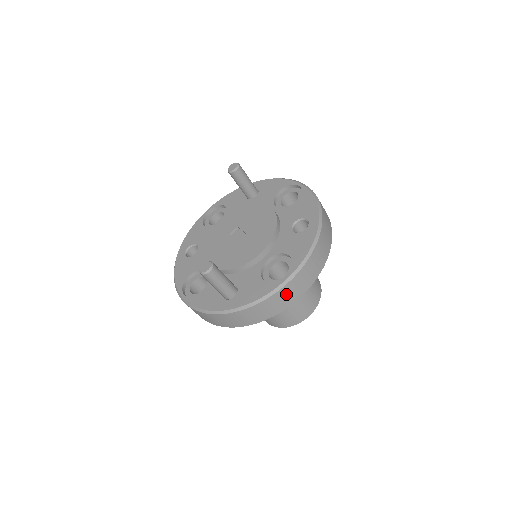
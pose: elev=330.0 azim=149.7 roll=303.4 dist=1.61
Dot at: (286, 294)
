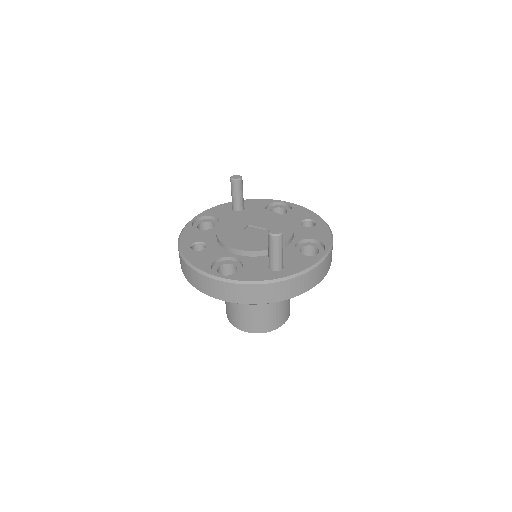
Dot at: (324, 266)
